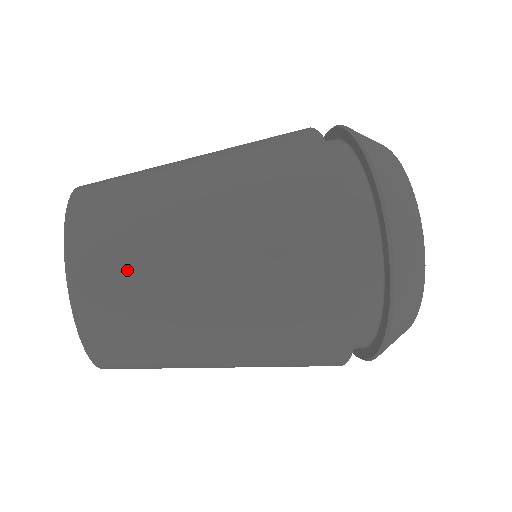
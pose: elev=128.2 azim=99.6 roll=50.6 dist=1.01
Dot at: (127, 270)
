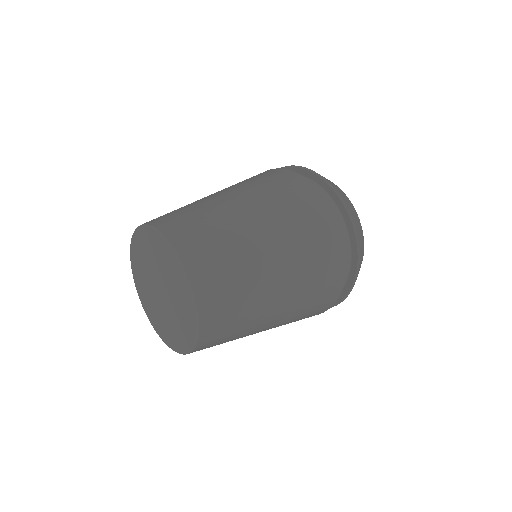
Dot at: (204, 228)
